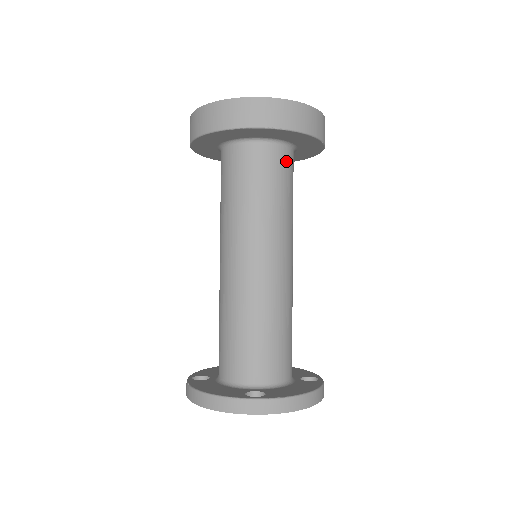
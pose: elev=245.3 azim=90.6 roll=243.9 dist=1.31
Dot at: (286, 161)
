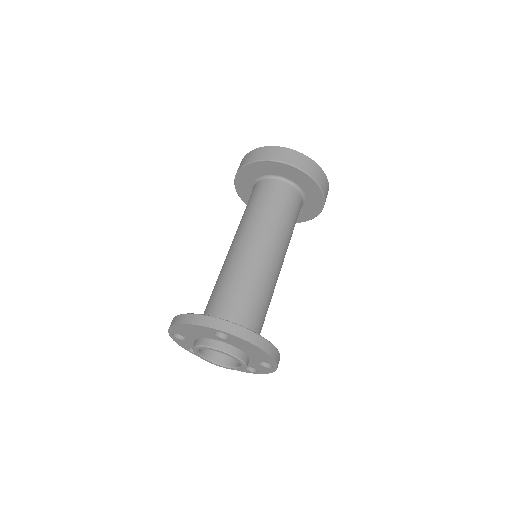
Dot at: (296, 199)
